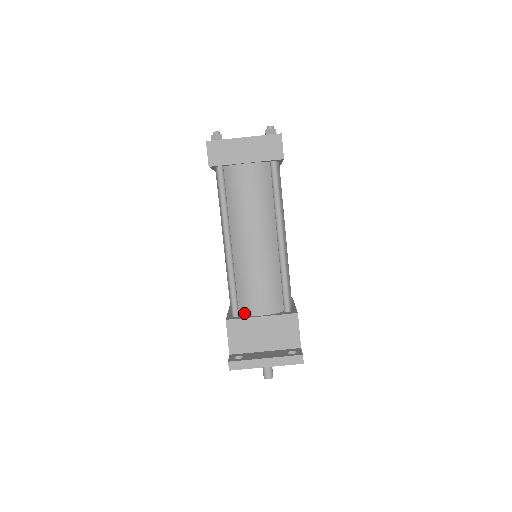
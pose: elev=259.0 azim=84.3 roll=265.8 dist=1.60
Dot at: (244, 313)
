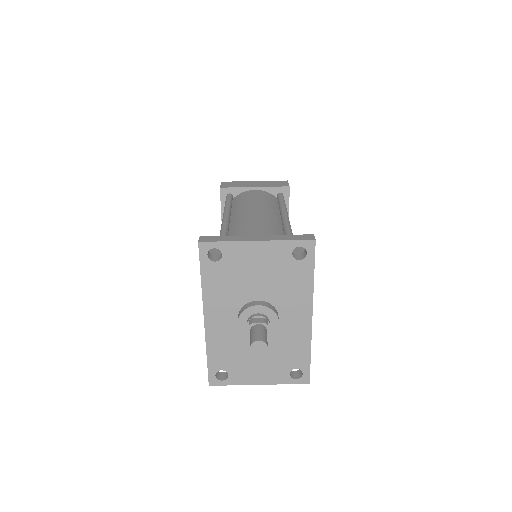
Dot at: occluded
